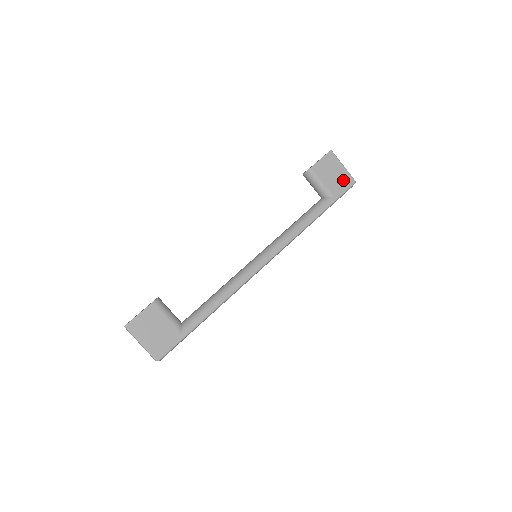
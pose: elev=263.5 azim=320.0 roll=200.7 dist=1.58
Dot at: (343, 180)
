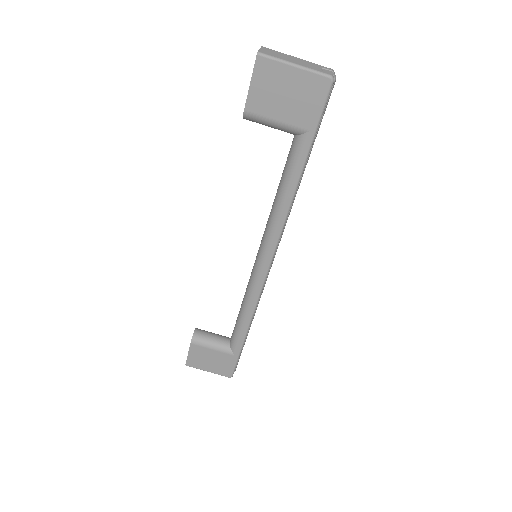
Dot at: (308, 92)
